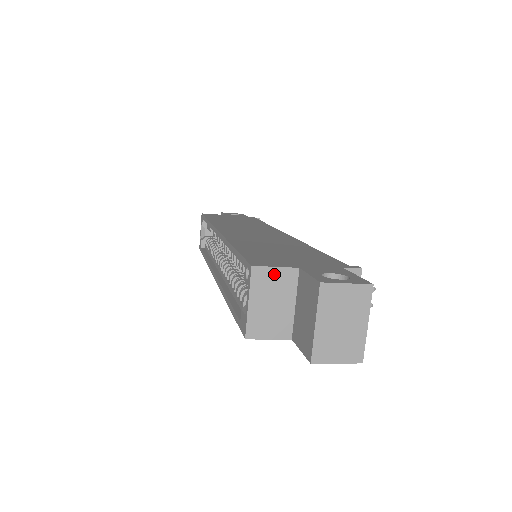
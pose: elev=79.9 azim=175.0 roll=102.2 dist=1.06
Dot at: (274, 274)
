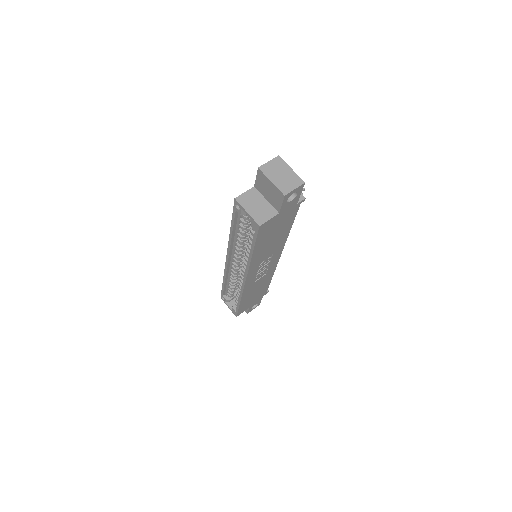
Dot at: (246, 195)
